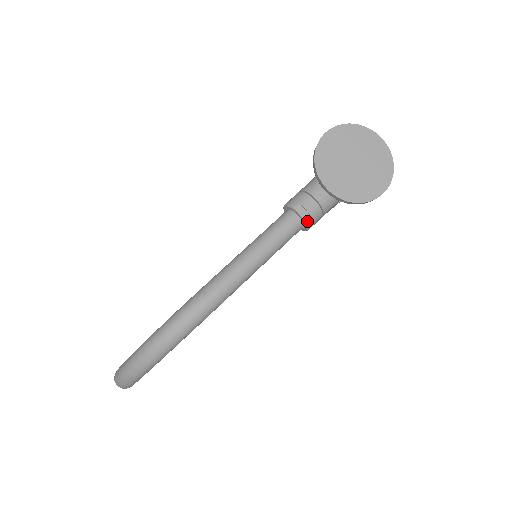
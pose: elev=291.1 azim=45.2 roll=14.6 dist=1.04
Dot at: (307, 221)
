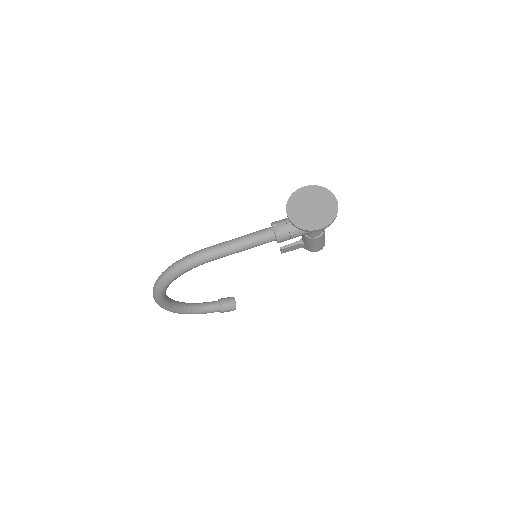
Dot at: (276, 234)
